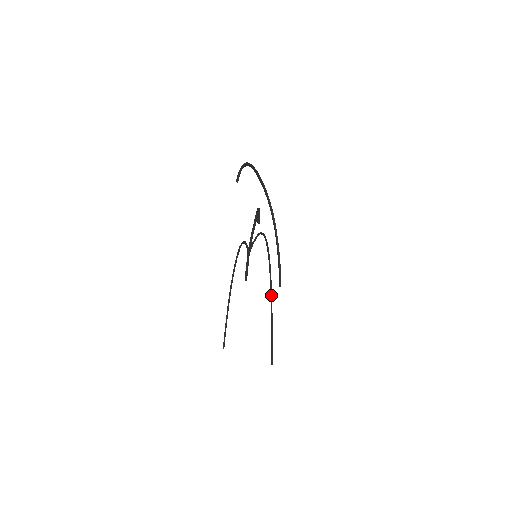
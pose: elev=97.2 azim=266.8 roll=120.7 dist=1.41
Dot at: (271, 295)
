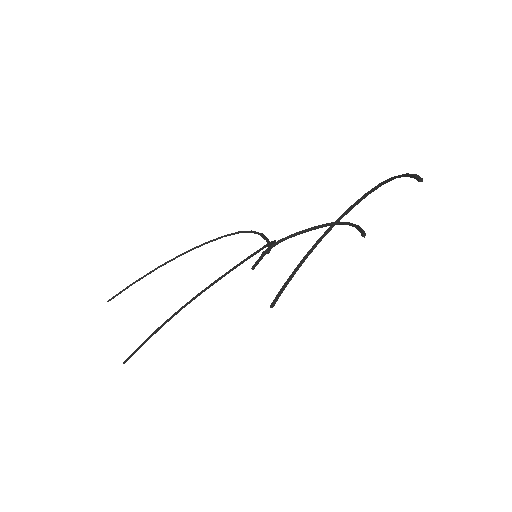
Dot at: (192, 300)
